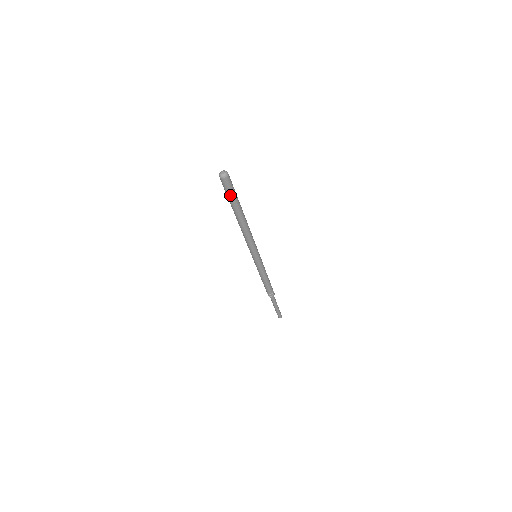
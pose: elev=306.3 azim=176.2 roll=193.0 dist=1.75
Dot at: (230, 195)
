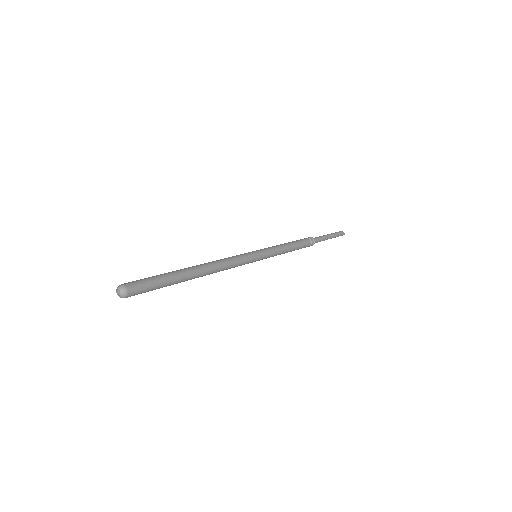
Dot at: occluded
